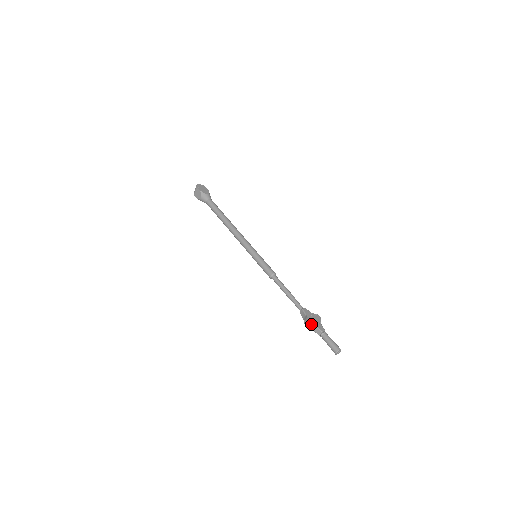
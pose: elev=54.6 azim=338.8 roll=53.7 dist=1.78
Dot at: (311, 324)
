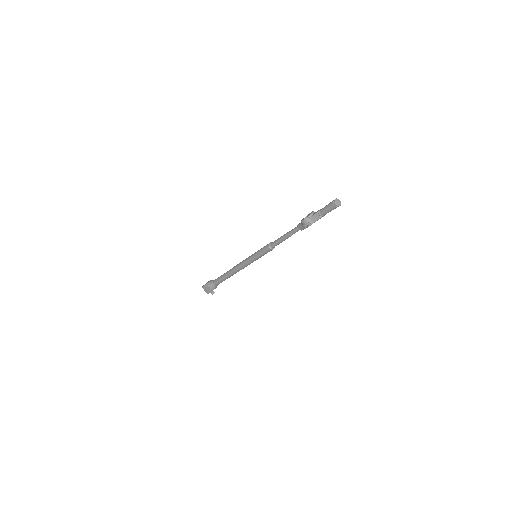
Dot at: (307, 220)
